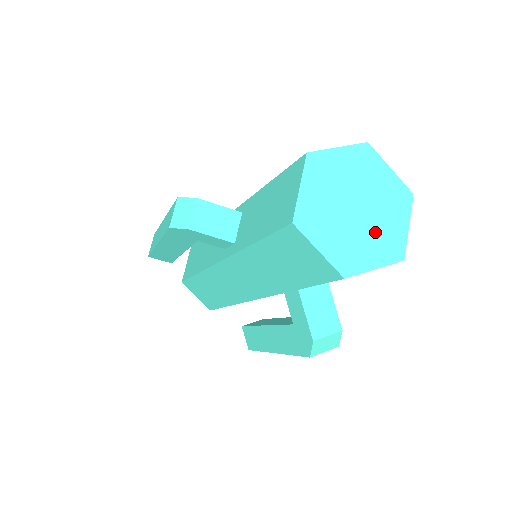
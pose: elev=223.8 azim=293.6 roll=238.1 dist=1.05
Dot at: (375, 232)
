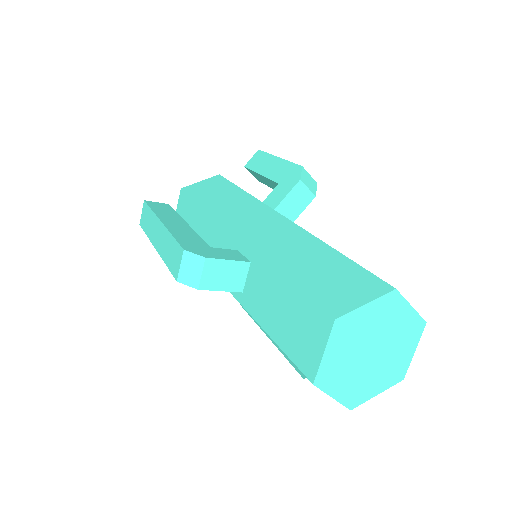
Dot at: (384, 366)
